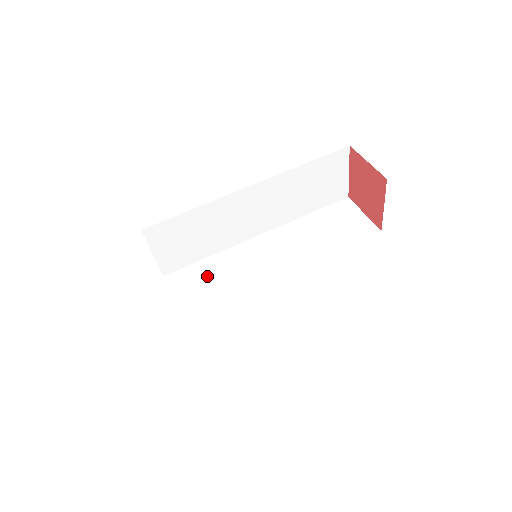
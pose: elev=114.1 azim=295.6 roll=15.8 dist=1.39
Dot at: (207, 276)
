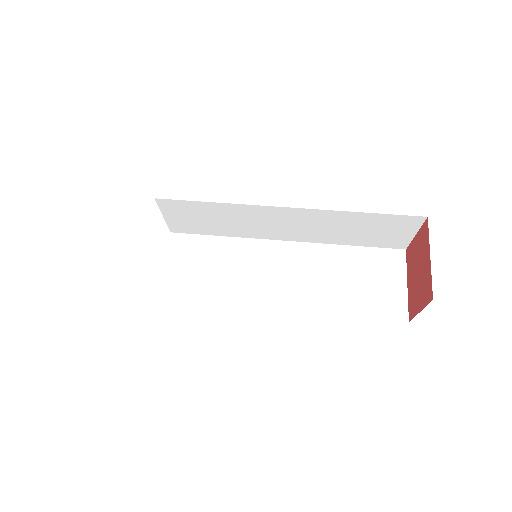
Dot at: occluded
